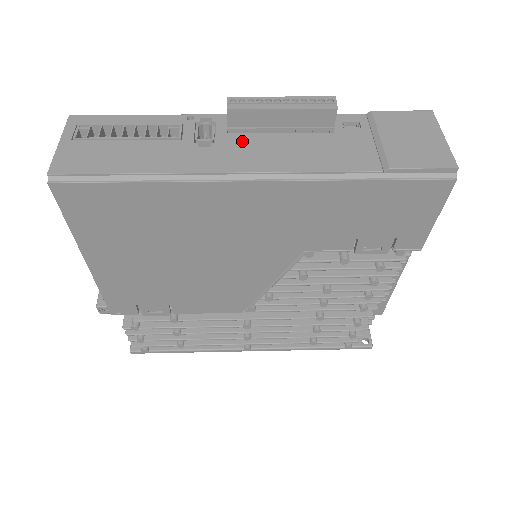
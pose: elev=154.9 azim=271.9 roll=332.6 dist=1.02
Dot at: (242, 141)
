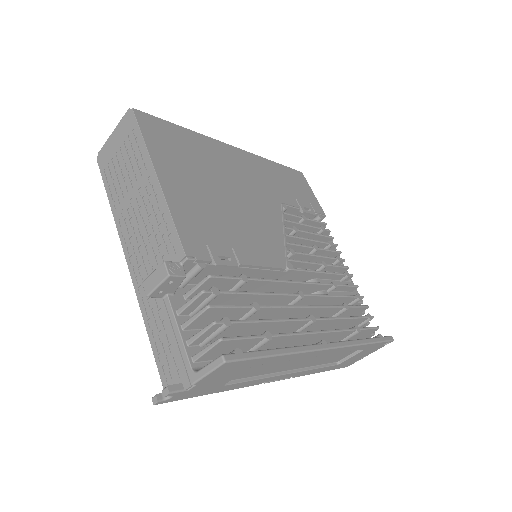
Dot at: occluded
